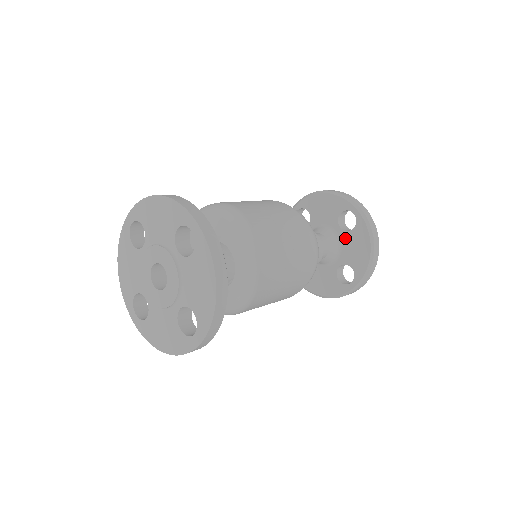
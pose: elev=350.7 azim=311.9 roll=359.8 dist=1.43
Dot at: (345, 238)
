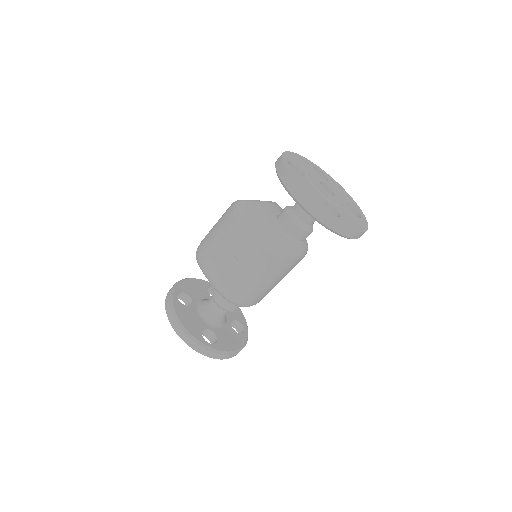
Dot at: occluded
